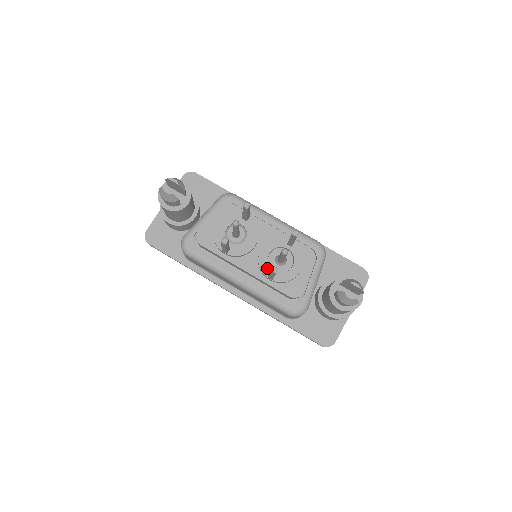
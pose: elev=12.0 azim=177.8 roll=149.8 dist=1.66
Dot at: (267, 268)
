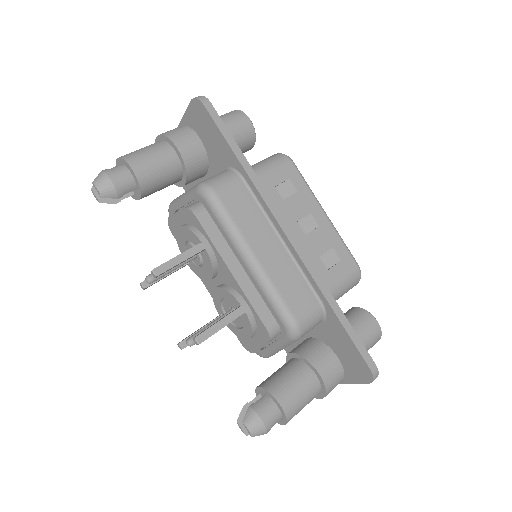
Dot at: (219, 308)
